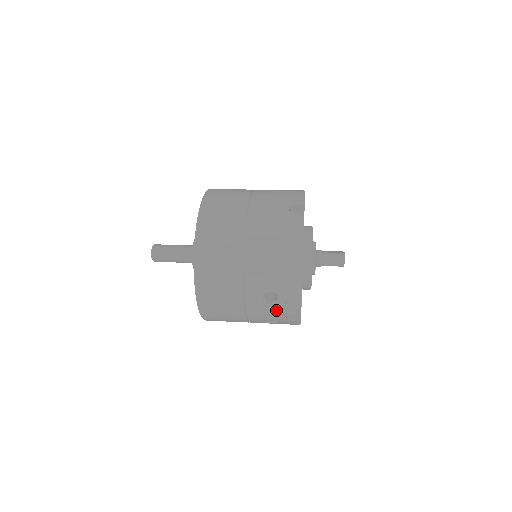
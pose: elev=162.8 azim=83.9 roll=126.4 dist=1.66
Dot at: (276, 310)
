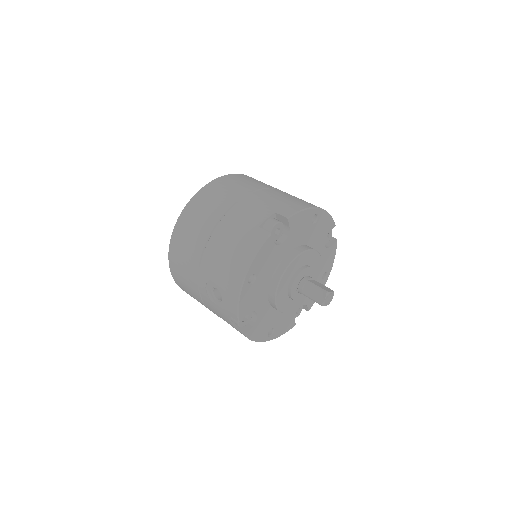
Dot at: (221, 310)
